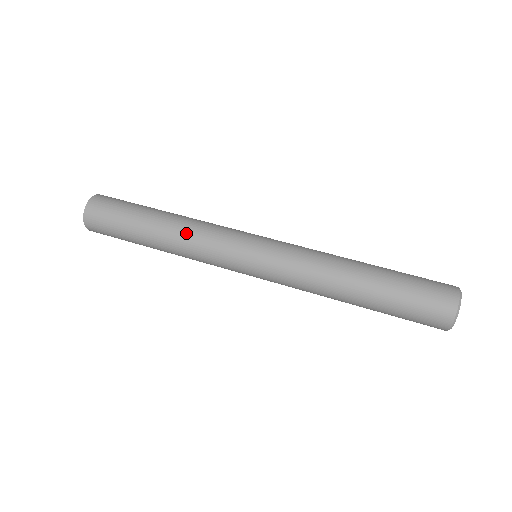
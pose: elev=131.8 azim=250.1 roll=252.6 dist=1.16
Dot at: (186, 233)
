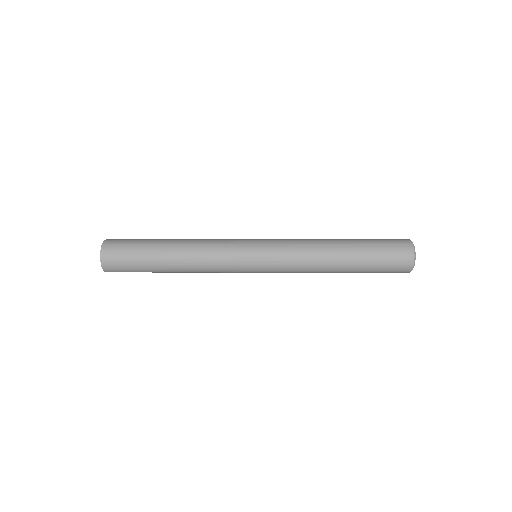
Dot at: occluded
